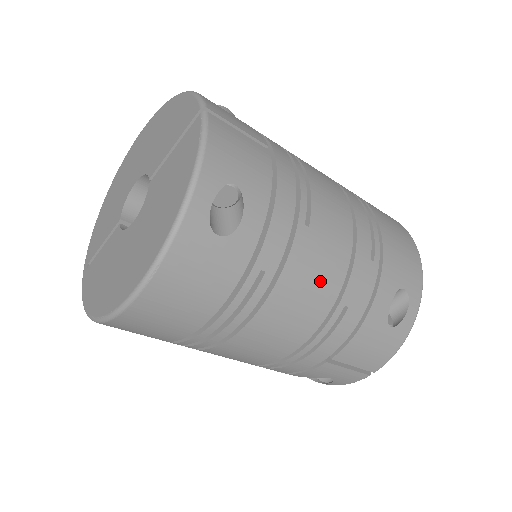
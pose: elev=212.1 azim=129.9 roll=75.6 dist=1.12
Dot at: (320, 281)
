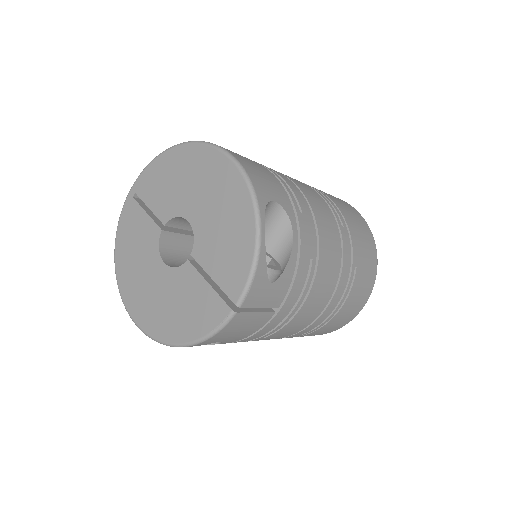
Dot at: occluded
